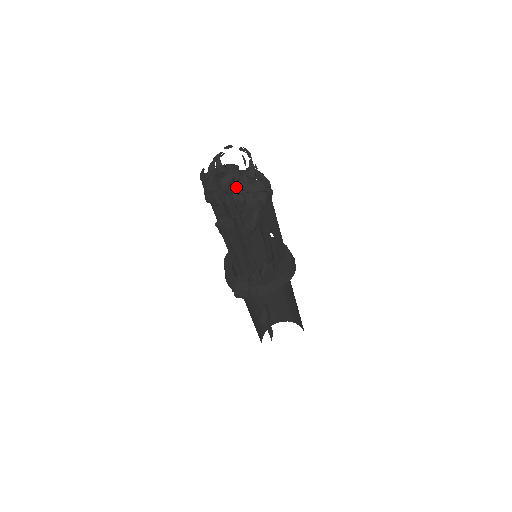
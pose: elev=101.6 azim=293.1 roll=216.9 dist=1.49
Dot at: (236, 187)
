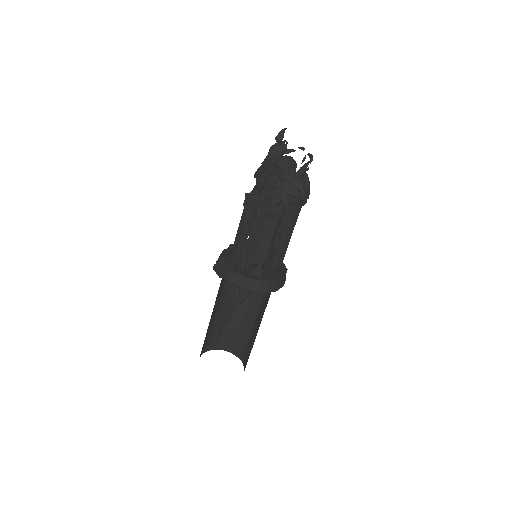
Dot at: occluded
